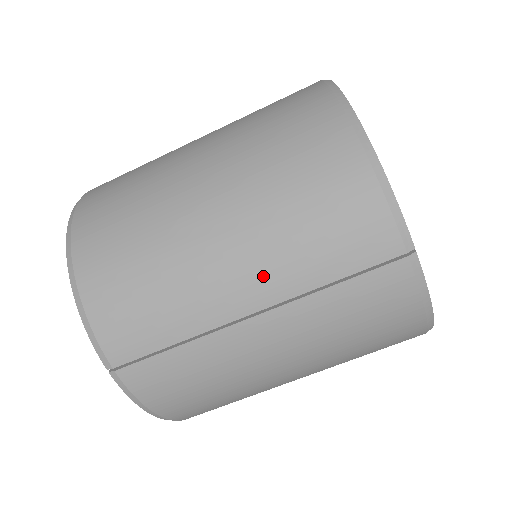
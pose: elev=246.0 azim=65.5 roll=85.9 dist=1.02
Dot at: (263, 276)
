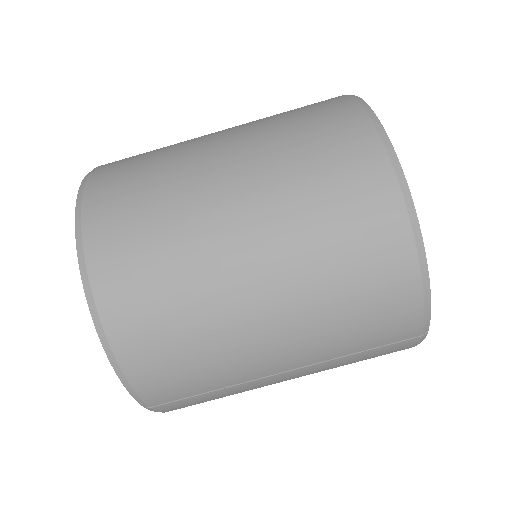
Dot at: (304, 352)
